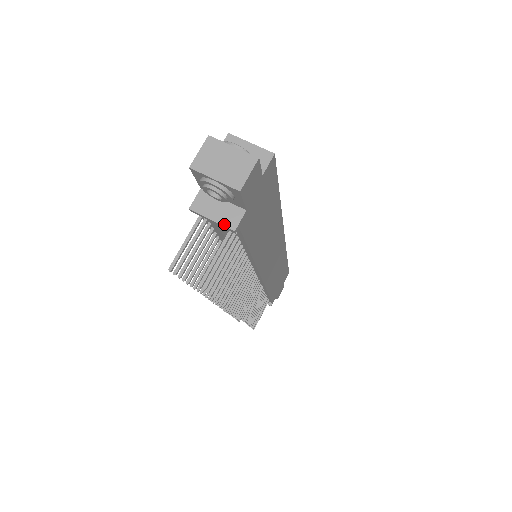
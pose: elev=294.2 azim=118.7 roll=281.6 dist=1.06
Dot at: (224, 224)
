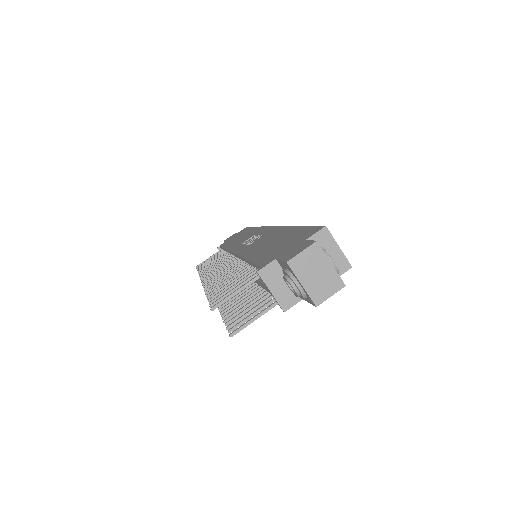
Dot at: (279, 301)
